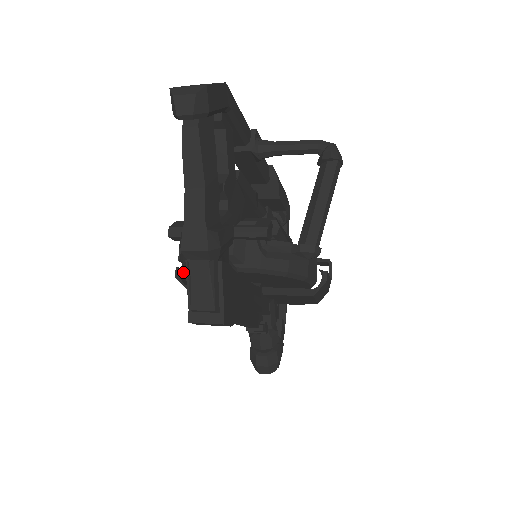
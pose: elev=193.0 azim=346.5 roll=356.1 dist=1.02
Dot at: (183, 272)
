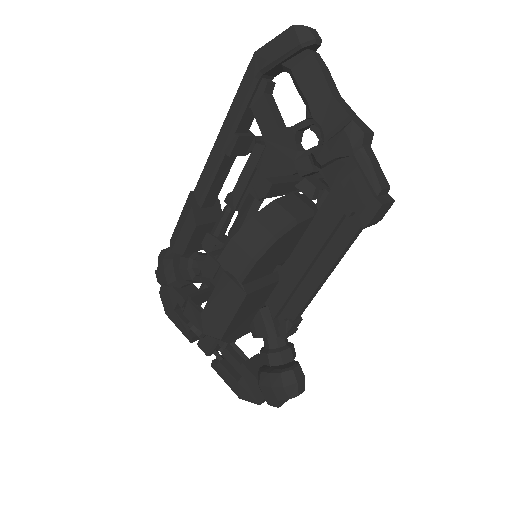
Dot at: (260, 249)
